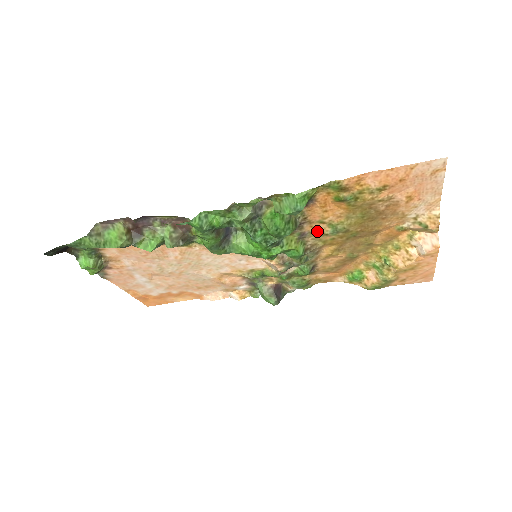
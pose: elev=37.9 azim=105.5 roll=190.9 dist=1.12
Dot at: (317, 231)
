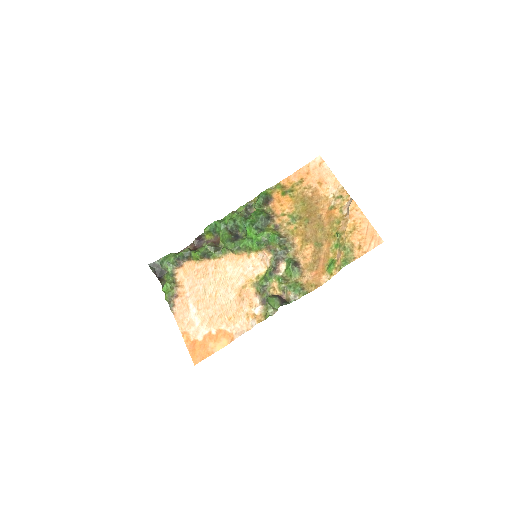
Dot at: (284, 223)
